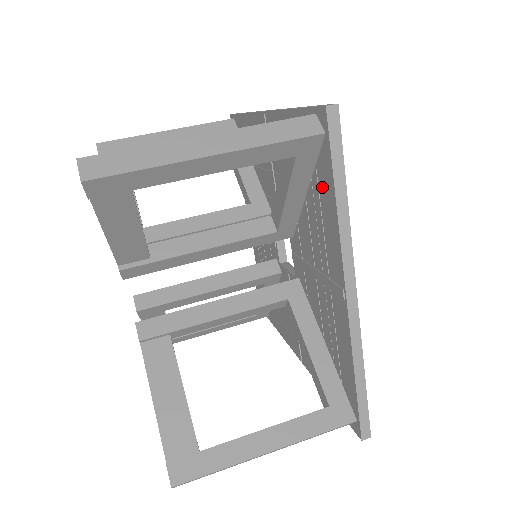
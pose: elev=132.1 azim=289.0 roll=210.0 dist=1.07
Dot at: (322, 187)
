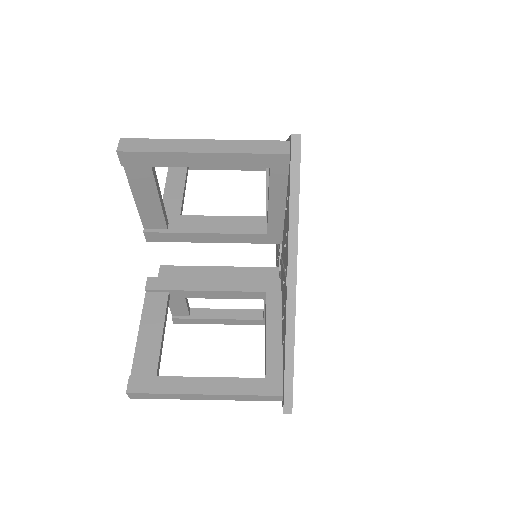
Dot at: (288, 196)
